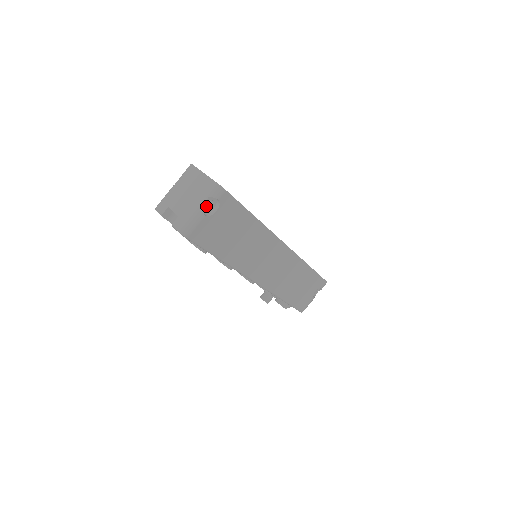
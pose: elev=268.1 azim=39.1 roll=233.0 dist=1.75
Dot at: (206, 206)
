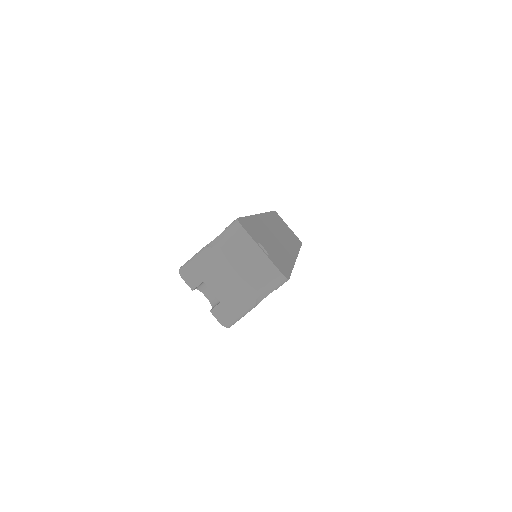
Dot at: occluded
